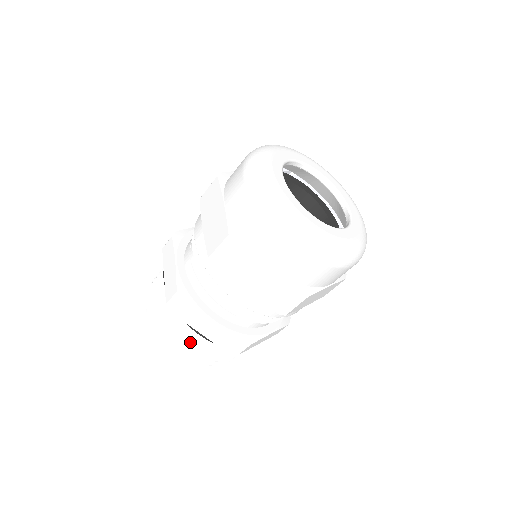
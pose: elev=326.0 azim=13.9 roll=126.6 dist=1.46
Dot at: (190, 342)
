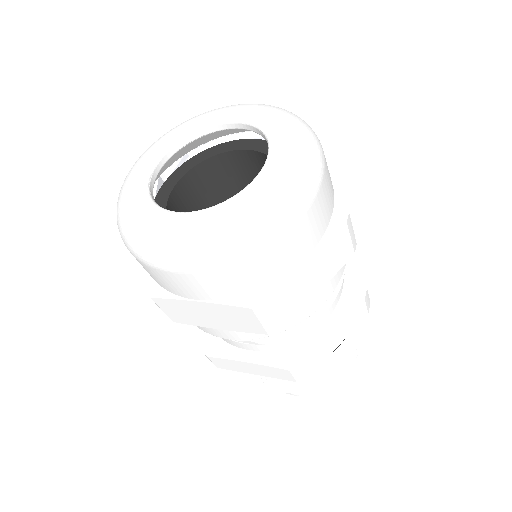
Dot at: occluded
